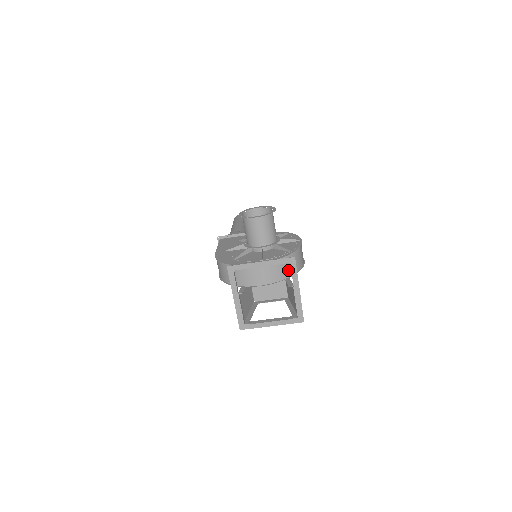
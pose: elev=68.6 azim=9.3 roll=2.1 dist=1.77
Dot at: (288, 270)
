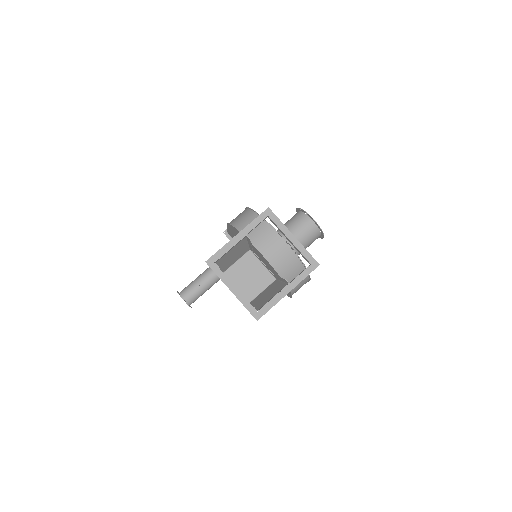
Dot at: (290, 276)
